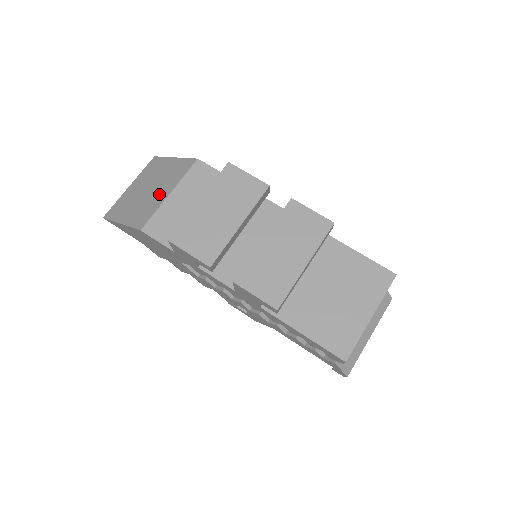
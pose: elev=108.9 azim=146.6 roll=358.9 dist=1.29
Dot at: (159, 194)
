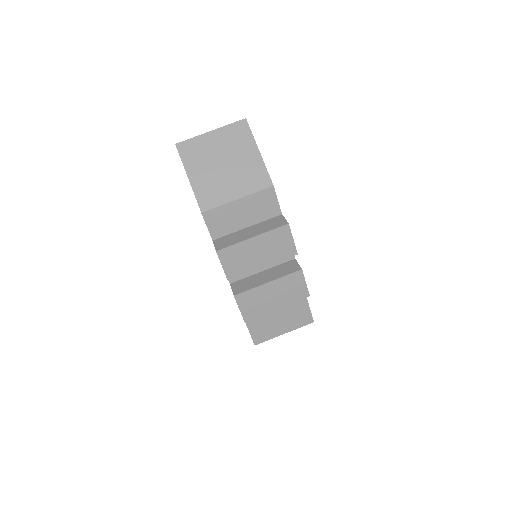
Dot at: (230, 187)
